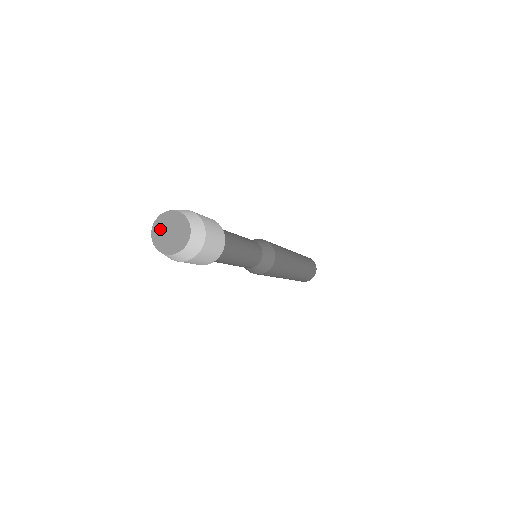
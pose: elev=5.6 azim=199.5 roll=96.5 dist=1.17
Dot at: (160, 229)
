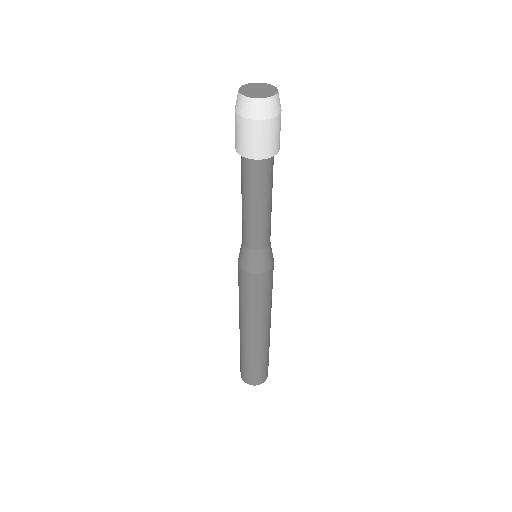
Dot at: (249, 87)
